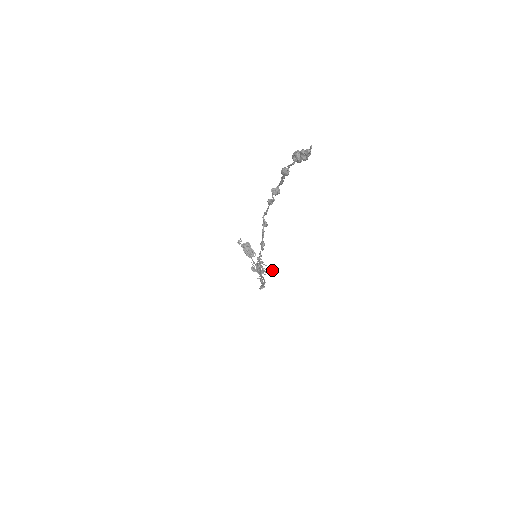
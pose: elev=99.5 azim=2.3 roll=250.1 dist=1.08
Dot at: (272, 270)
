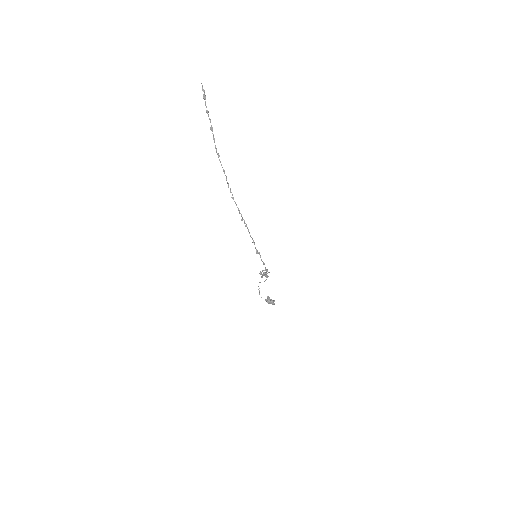
Dot at: occluded
